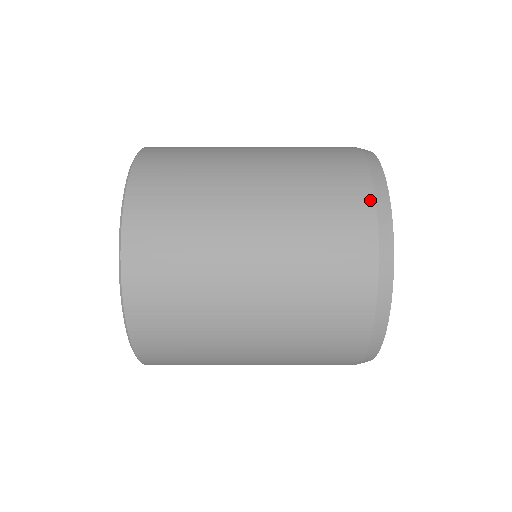
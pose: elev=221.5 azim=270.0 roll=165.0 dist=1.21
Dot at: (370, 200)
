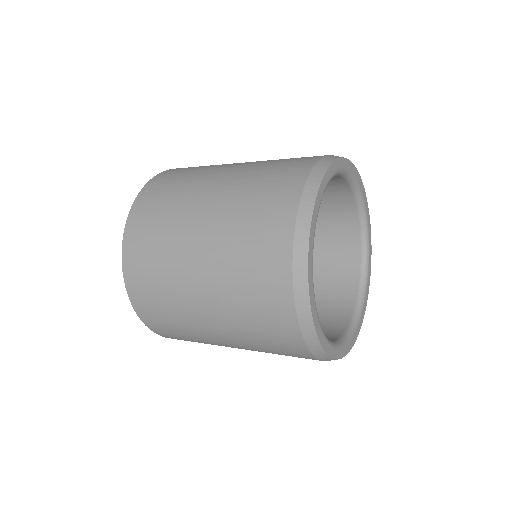
Dot at: (311, 357)
